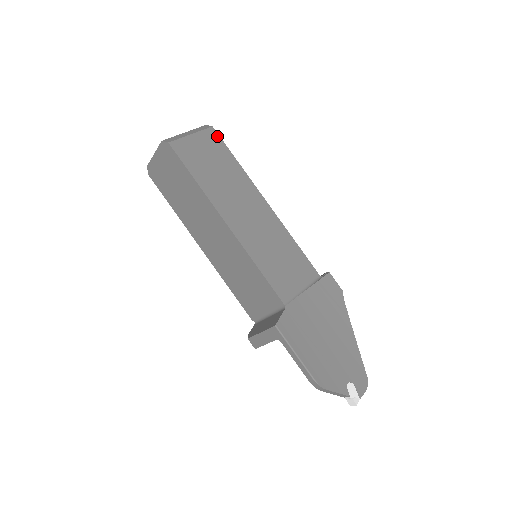
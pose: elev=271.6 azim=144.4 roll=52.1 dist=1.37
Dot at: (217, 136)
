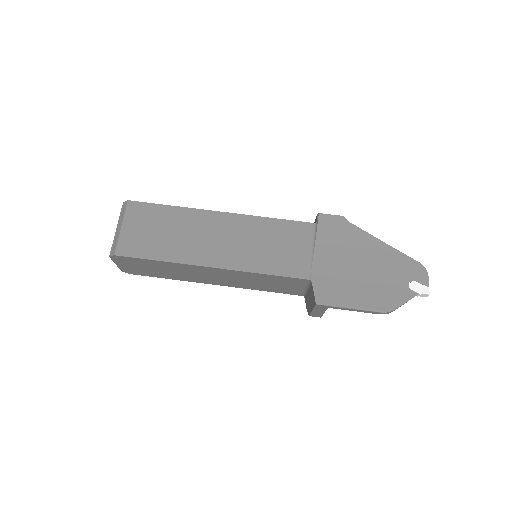
Dot at: (139, 204)
